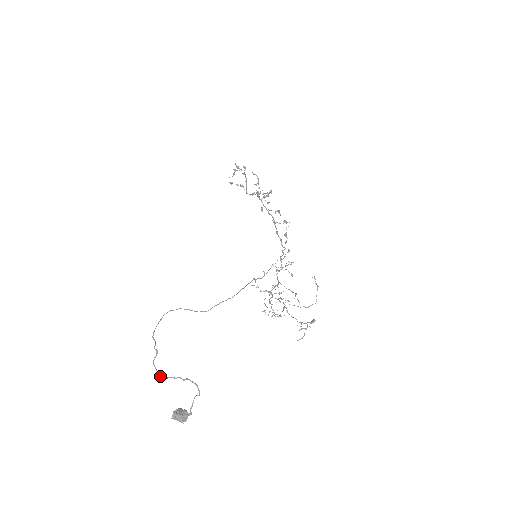
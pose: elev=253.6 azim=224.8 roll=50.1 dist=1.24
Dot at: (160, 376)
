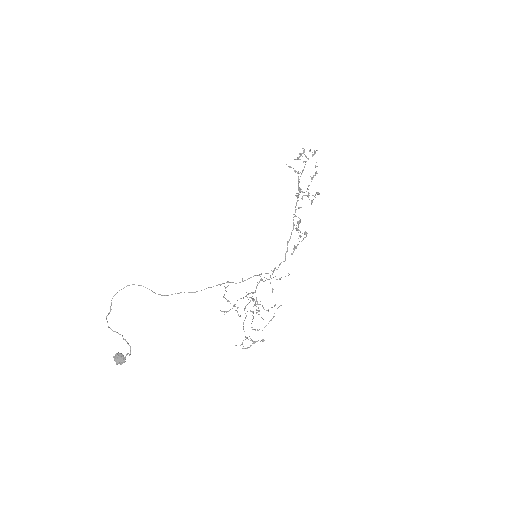
Dot at: occluded
